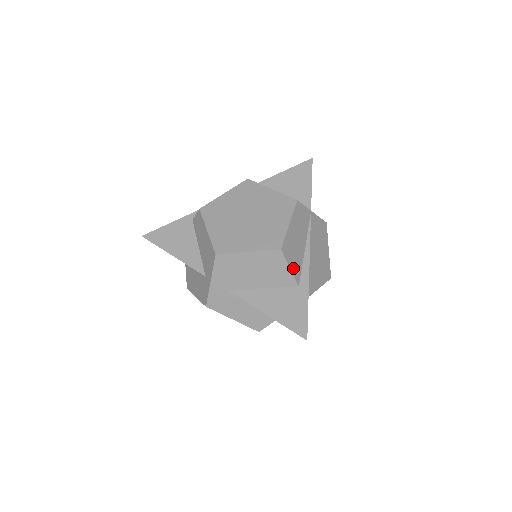
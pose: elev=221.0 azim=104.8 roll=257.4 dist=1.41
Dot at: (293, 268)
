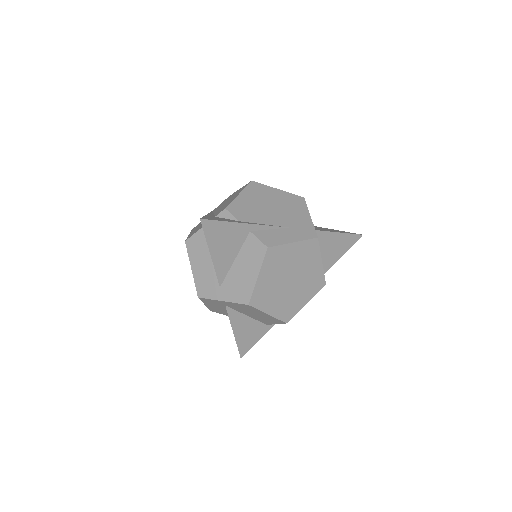
Dot at: occluded
